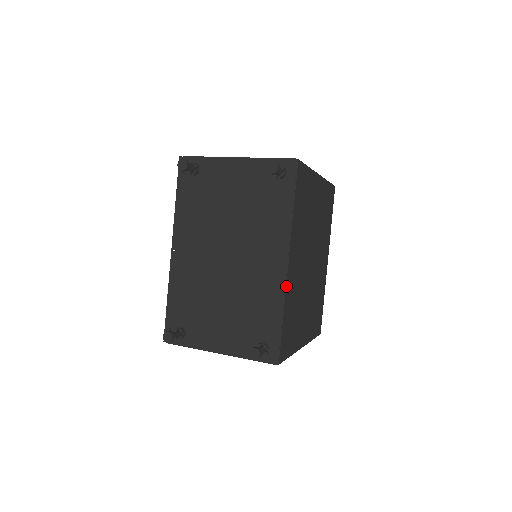
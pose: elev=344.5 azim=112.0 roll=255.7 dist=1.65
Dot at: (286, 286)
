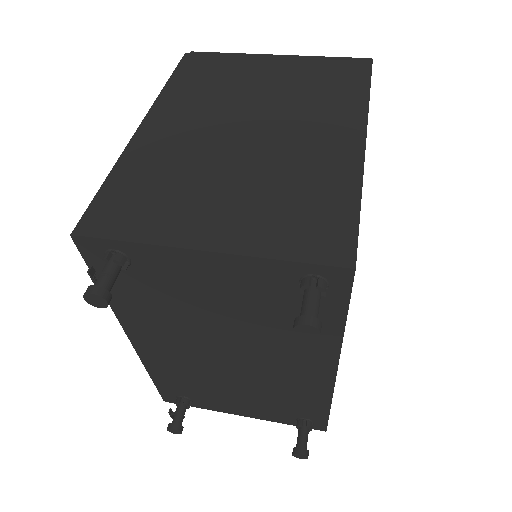
Dot at: (333, 388)
